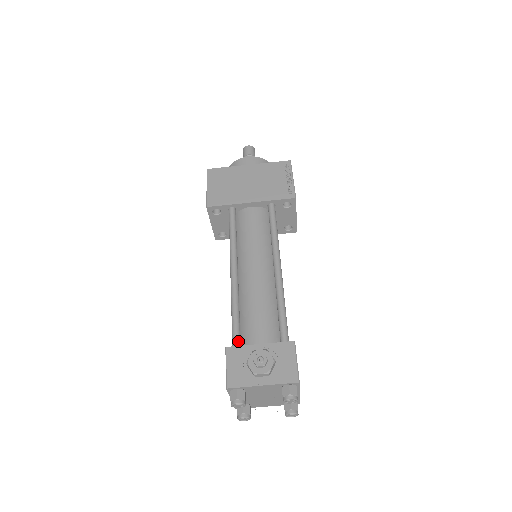
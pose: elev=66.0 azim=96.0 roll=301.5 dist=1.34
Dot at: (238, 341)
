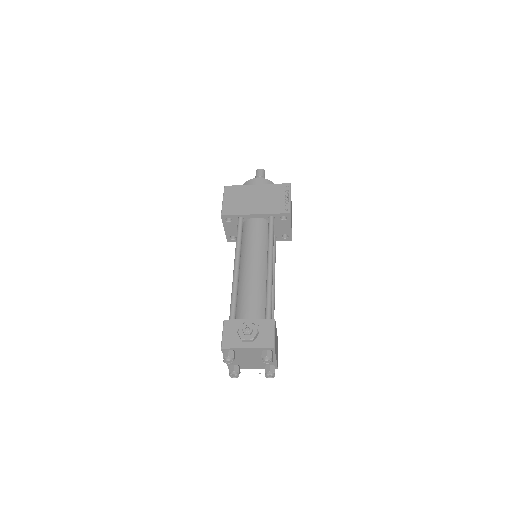
Dot at: (234, 316)
